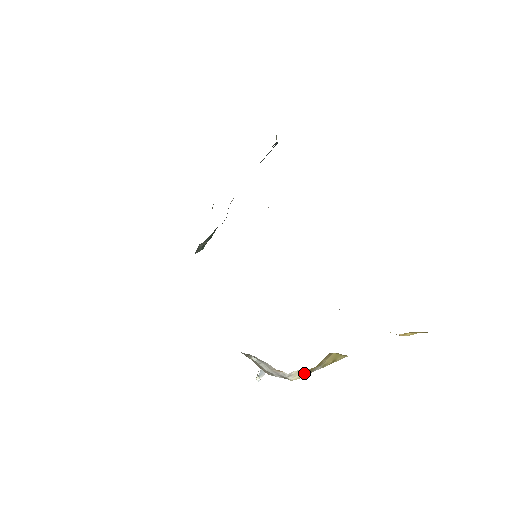
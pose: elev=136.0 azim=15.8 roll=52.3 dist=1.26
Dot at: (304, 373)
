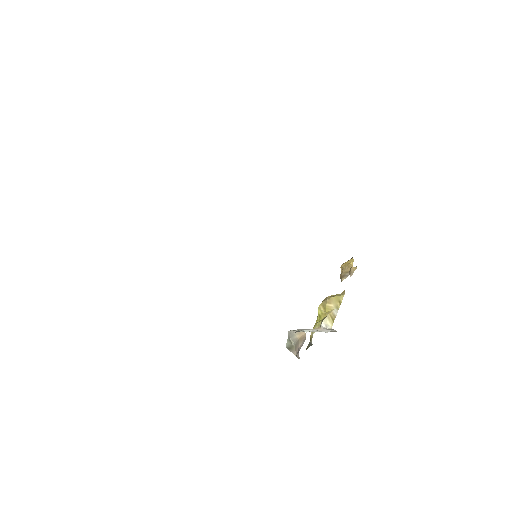
Dot at: (330, 320)
